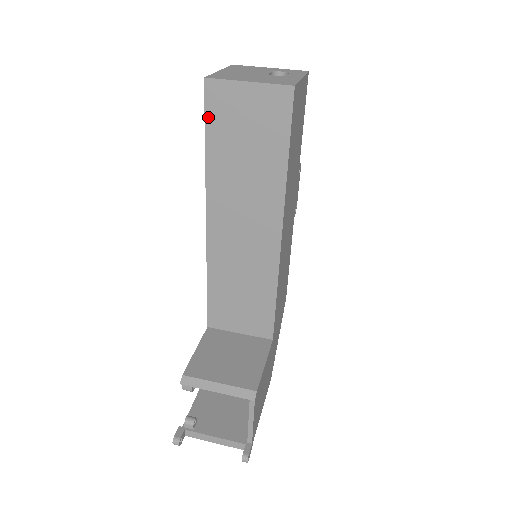
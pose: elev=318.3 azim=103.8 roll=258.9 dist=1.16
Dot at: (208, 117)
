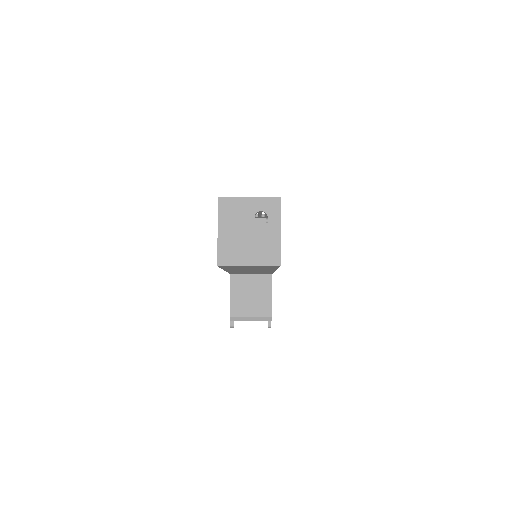
Dot at: (222, 267)
